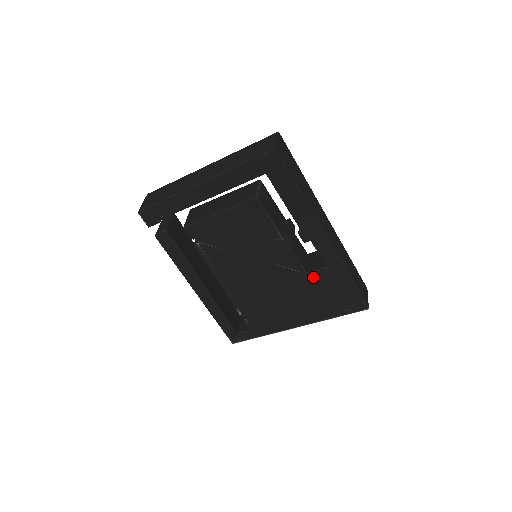
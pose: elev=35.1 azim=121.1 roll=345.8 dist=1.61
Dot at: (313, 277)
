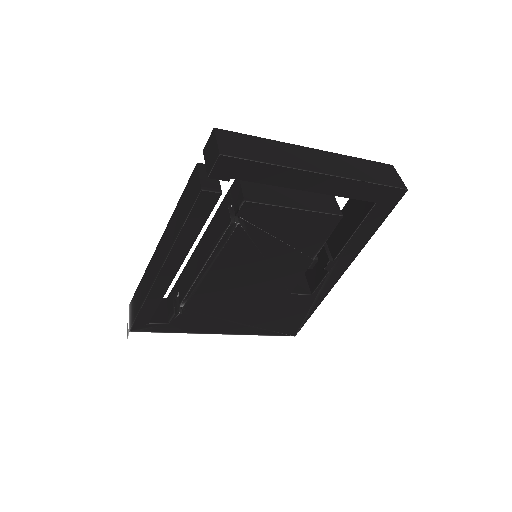
Dot at: (292, 298)
